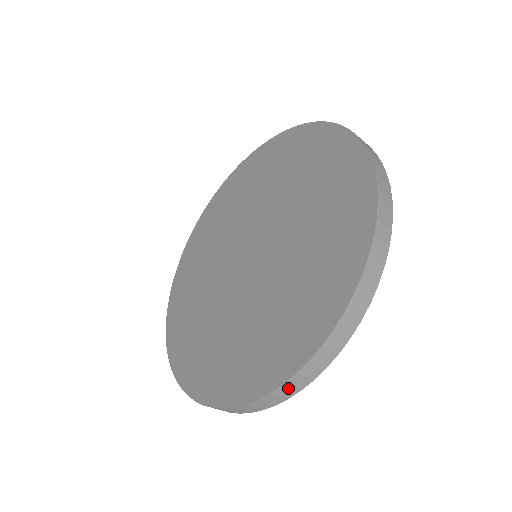
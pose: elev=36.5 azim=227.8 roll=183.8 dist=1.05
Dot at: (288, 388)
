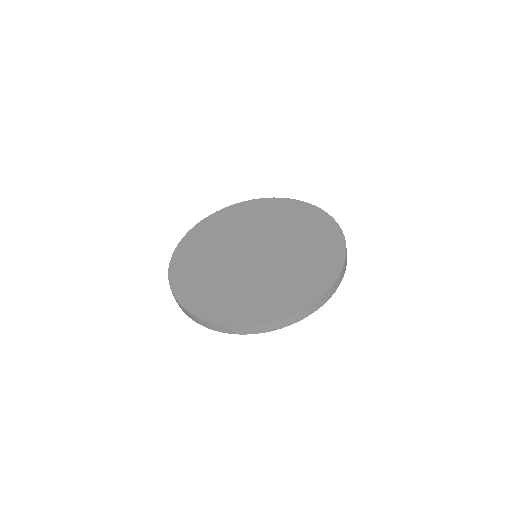
Dot at: (328, 294)
